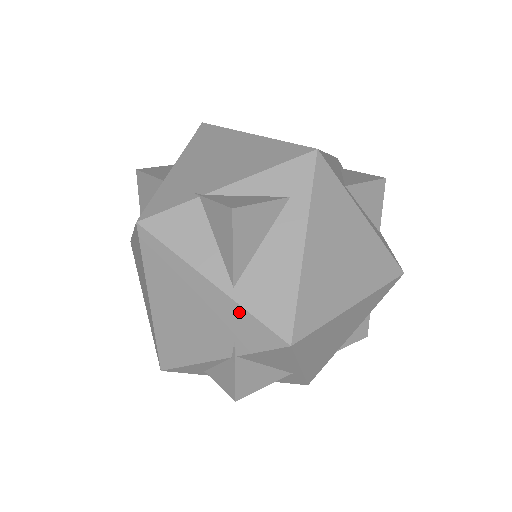
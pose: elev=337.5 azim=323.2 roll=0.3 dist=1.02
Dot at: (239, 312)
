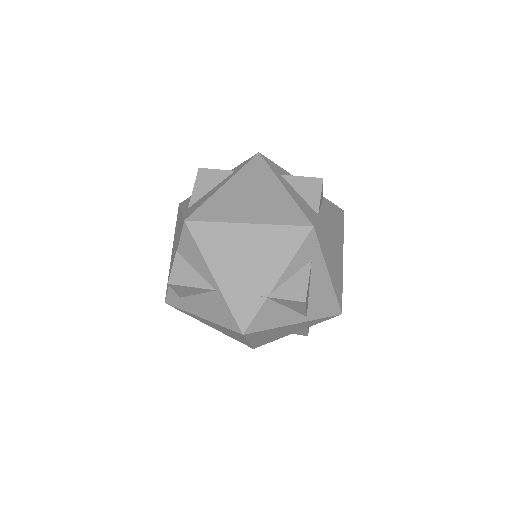
Dot at: (312, 321)
